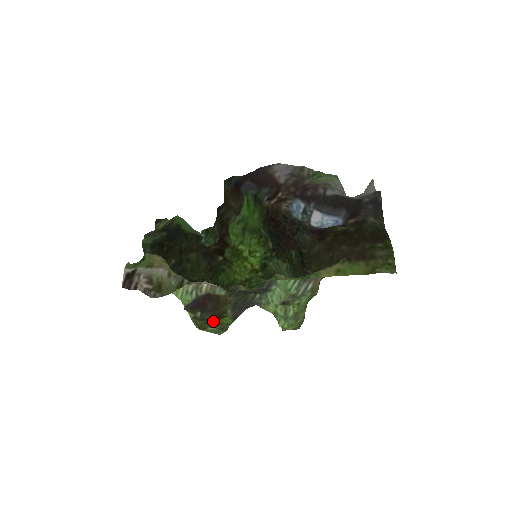
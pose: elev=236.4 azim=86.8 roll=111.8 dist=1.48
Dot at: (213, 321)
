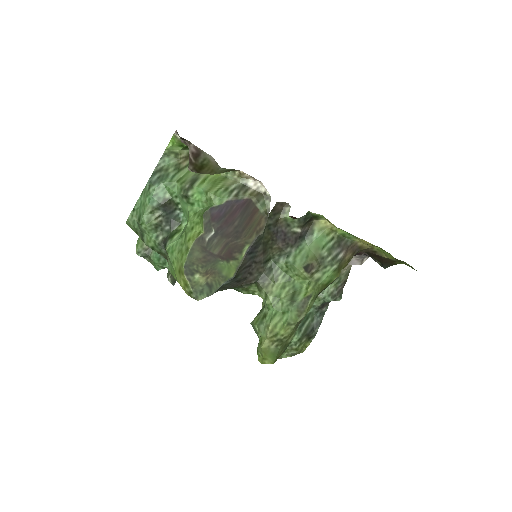
Dot at: (213, 261)
